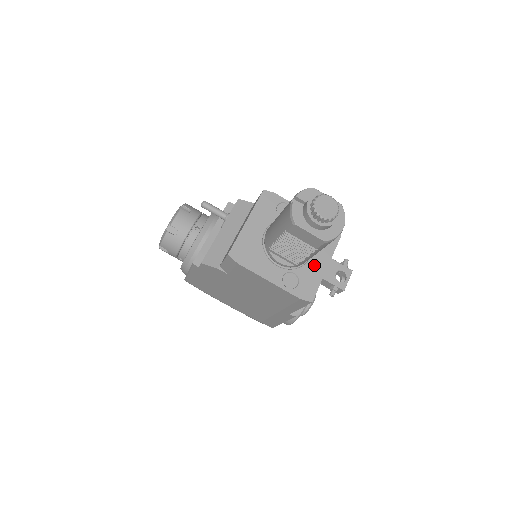
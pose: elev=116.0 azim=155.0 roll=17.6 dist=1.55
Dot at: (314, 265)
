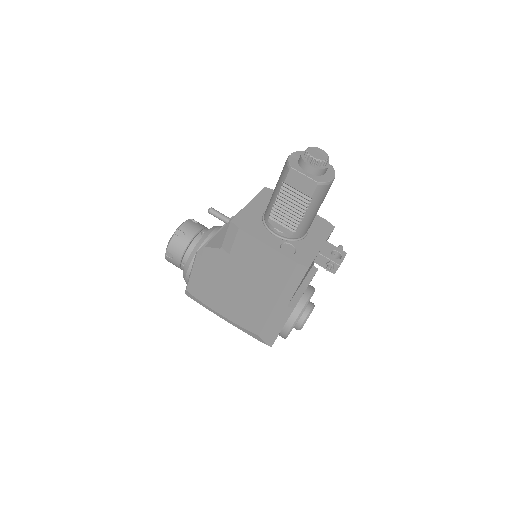
Dot at: (310, 242)
